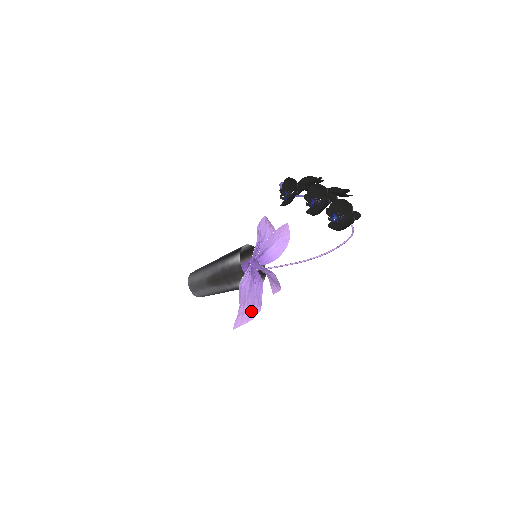
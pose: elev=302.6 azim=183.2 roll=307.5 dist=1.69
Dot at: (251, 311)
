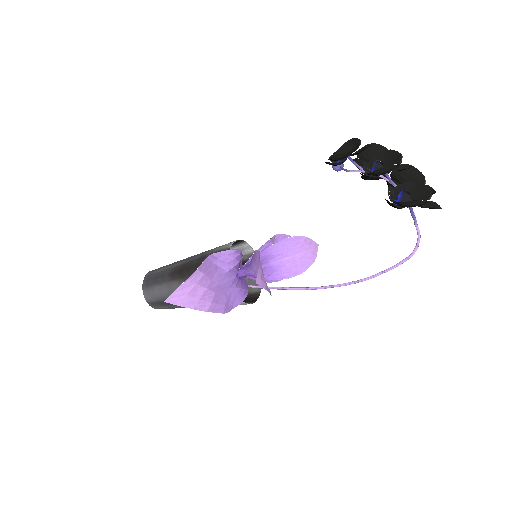
Dot at: (209, 299)
